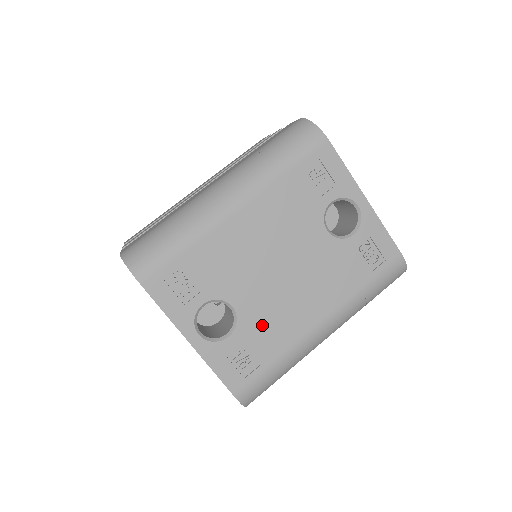
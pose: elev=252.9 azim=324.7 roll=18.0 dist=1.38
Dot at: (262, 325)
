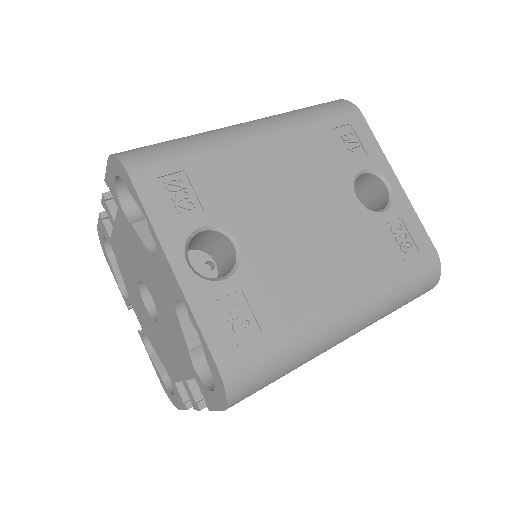
Dot at: (271, 279)
